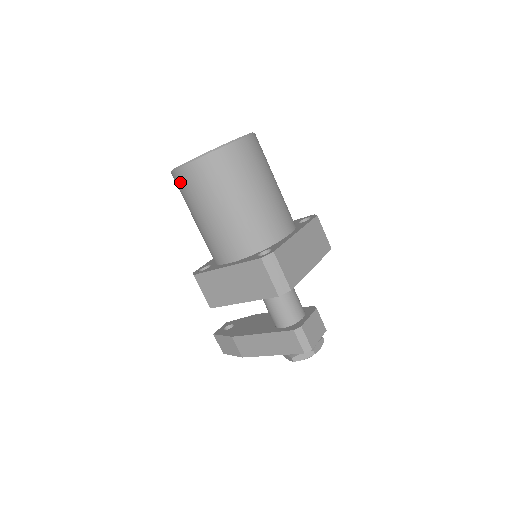
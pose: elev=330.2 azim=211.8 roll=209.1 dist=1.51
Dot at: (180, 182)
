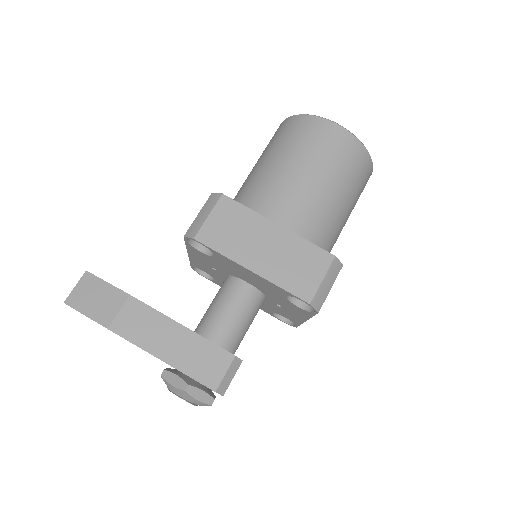
Dot at: (312, 128)
